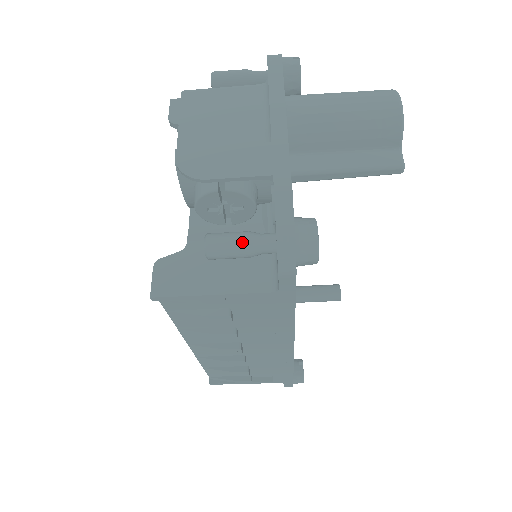
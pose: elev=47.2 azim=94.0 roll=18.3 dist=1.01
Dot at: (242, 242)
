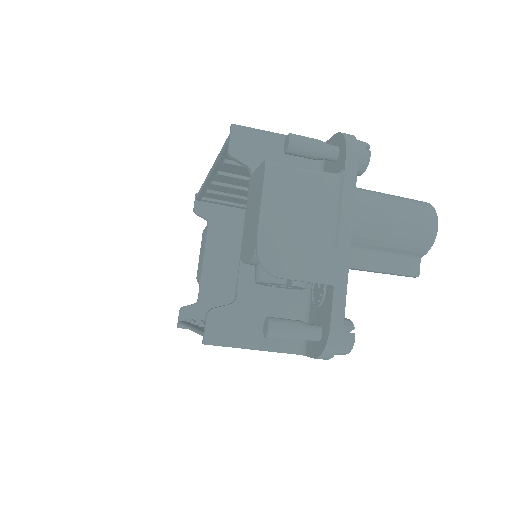
Dot at: (297, 335)
